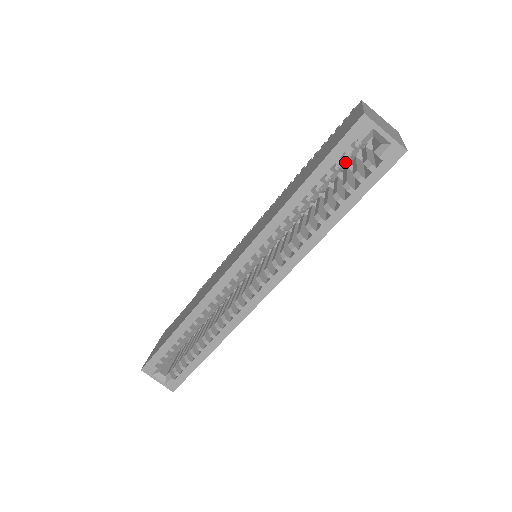
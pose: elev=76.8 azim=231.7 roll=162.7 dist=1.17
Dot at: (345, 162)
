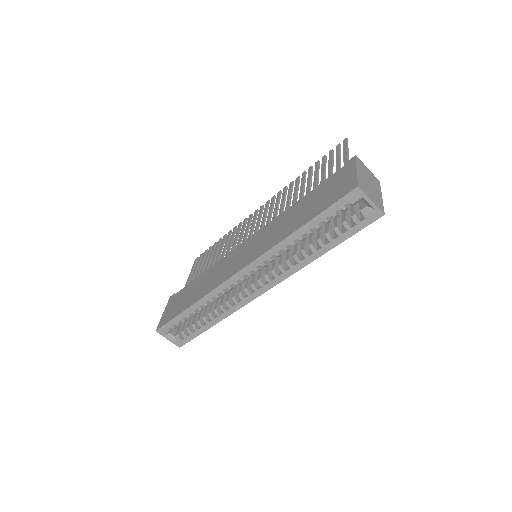
Dot at: (338, 215)
